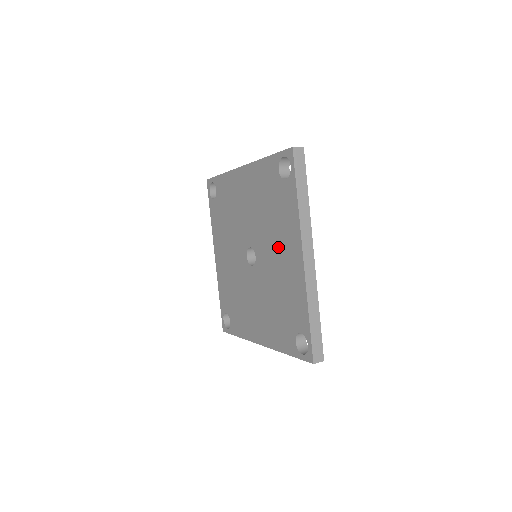
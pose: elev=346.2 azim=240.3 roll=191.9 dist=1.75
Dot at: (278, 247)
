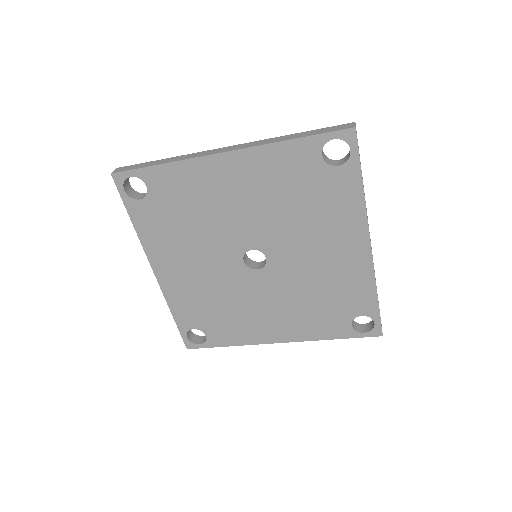
Dot at: (320, 242)
